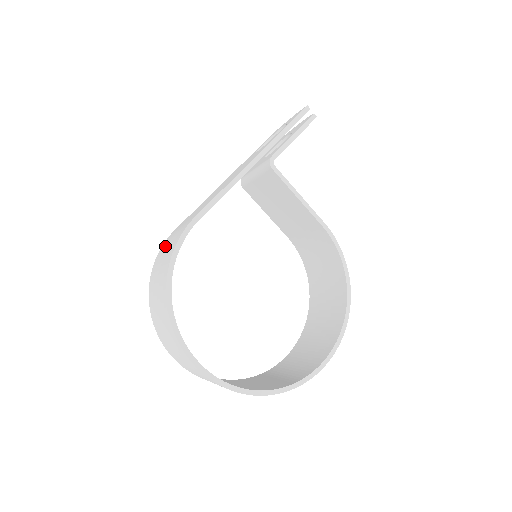
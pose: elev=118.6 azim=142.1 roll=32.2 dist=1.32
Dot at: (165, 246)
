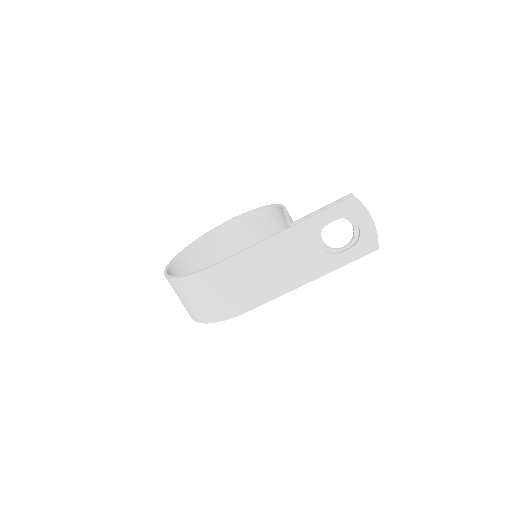
Dot at: (210, 287)
